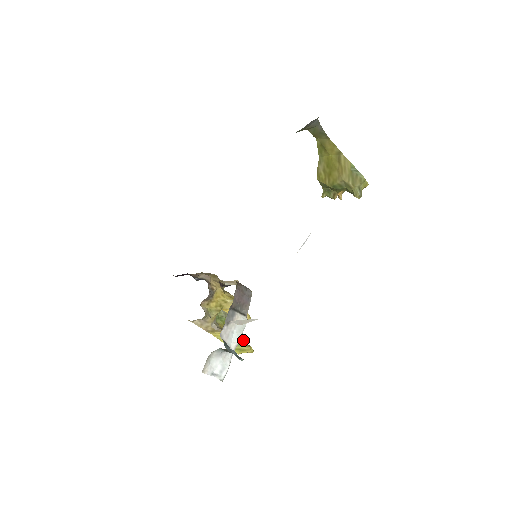
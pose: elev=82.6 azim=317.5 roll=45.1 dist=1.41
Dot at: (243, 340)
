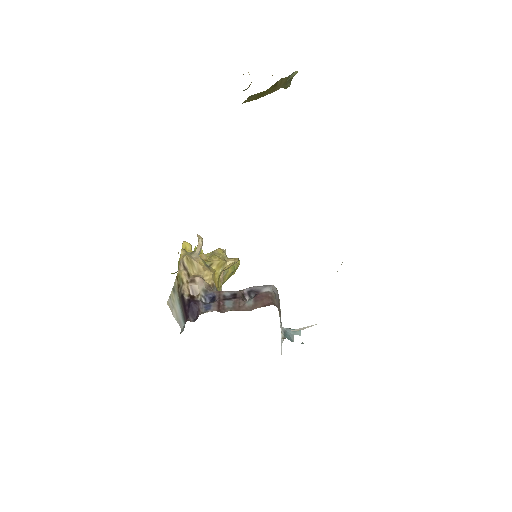
Dot at: (232, 266)
